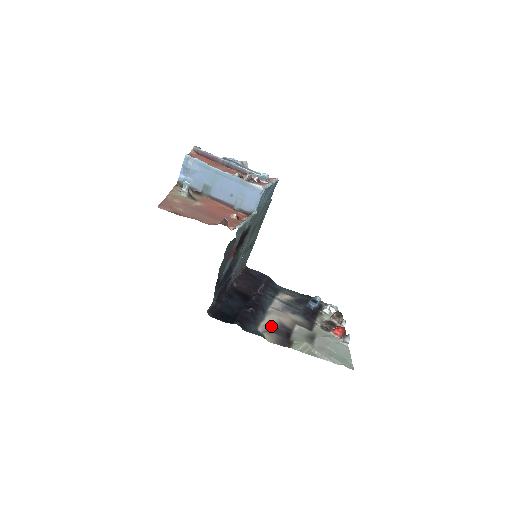
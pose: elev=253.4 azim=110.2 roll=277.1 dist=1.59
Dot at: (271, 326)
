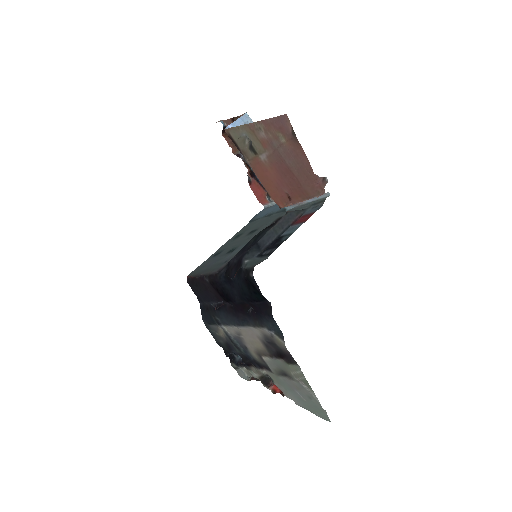
Dot at: (265, 337)
